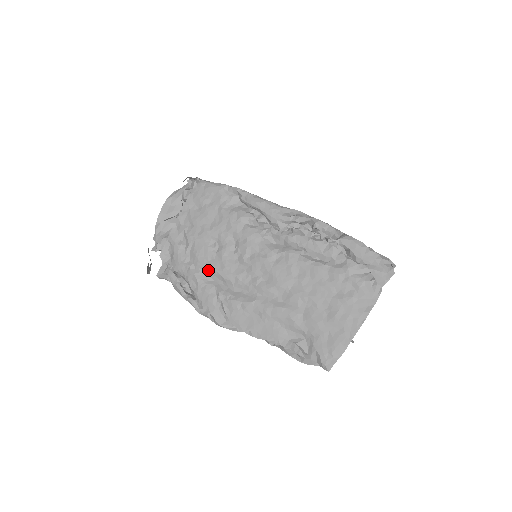
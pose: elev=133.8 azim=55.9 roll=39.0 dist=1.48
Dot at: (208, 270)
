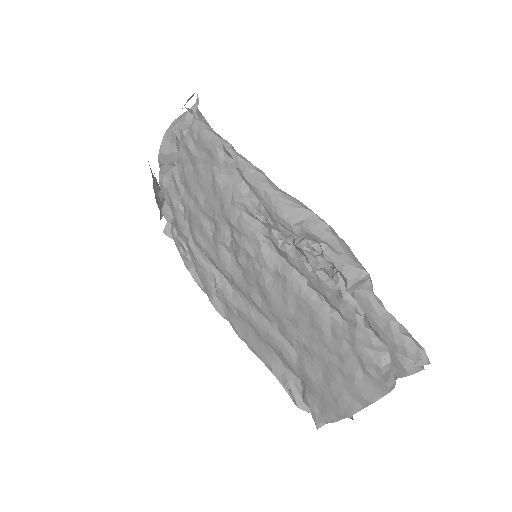
Dot at: (205, 253)
